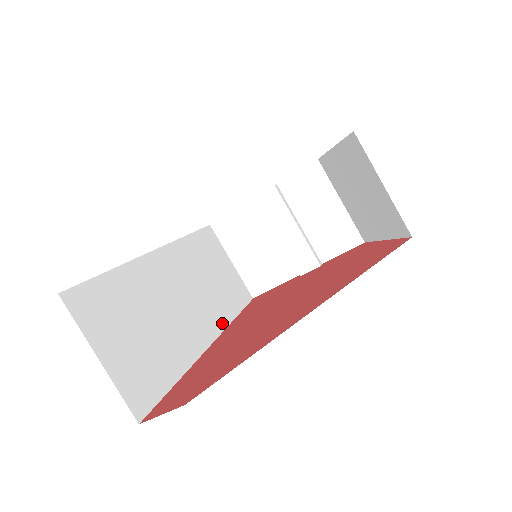
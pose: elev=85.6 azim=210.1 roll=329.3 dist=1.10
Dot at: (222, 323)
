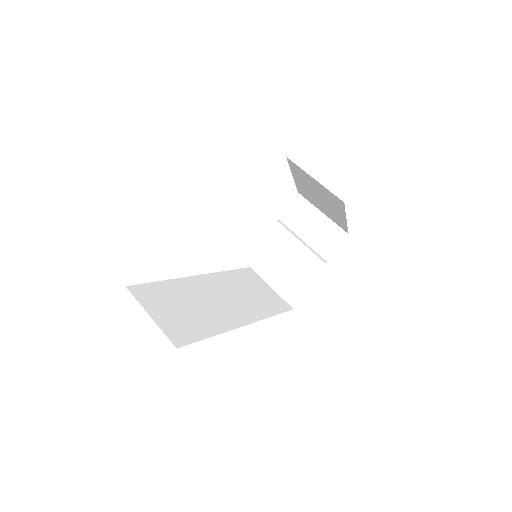
Dot at: (257, 317)
